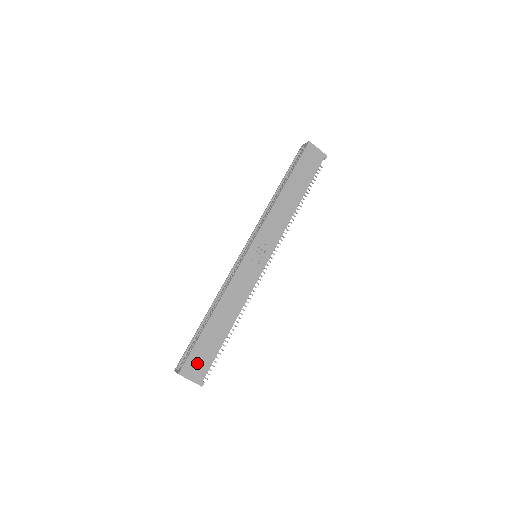
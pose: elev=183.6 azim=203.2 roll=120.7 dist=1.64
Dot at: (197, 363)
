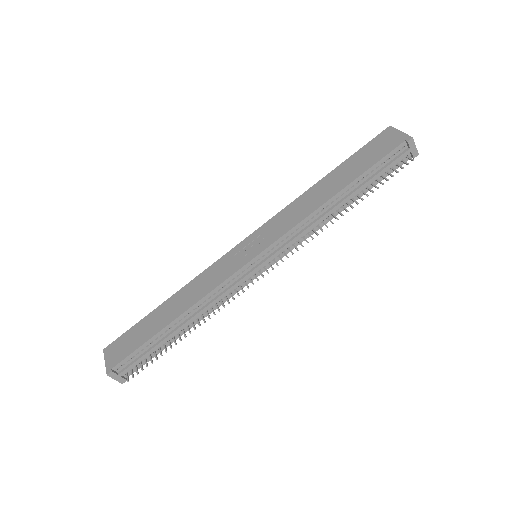
Dot at: (122, 346)
